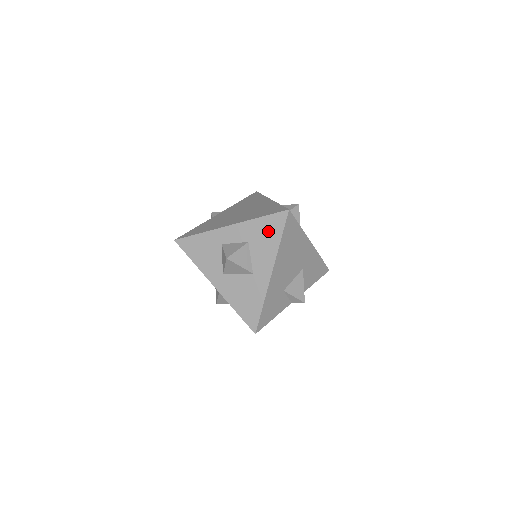
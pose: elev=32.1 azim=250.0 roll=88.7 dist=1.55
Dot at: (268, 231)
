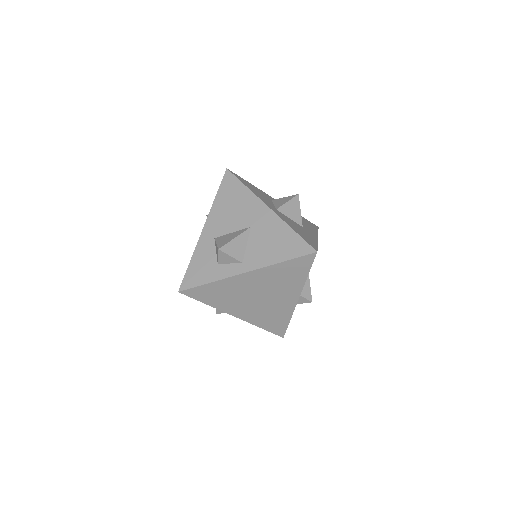
Dot at: (307, 222)
